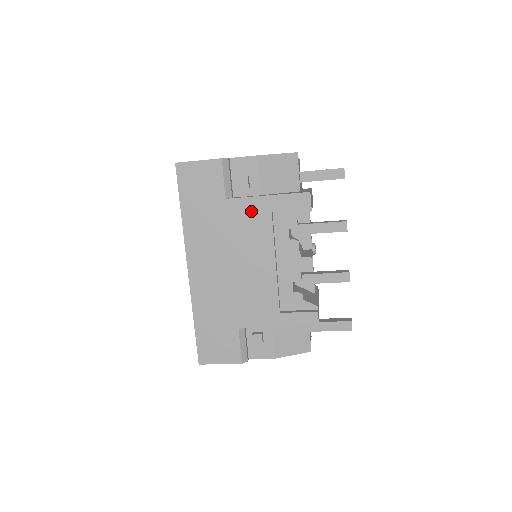
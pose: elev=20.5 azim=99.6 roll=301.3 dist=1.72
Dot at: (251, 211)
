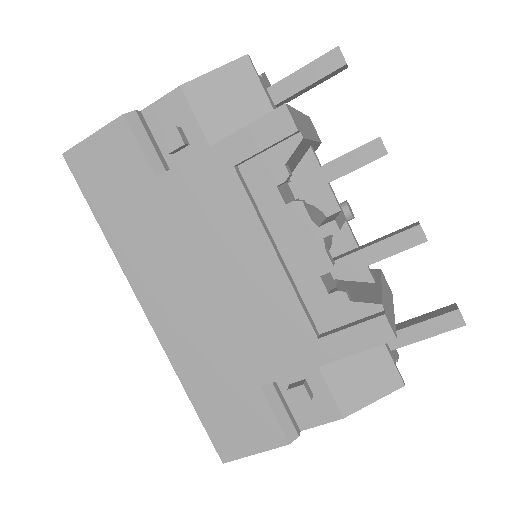
Dot at: (201, 181)
